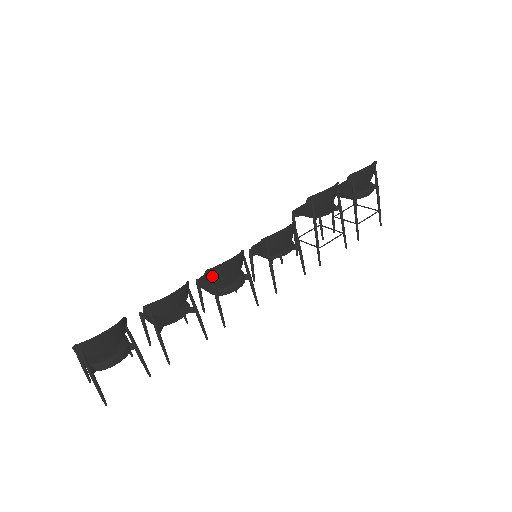
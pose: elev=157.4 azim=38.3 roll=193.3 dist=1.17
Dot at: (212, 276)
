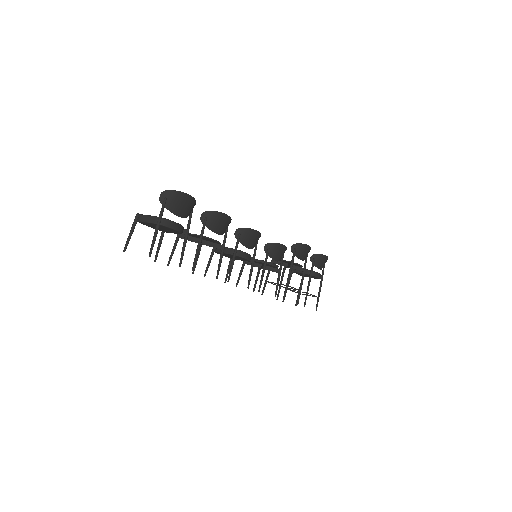
Dot at: (240, 235)
